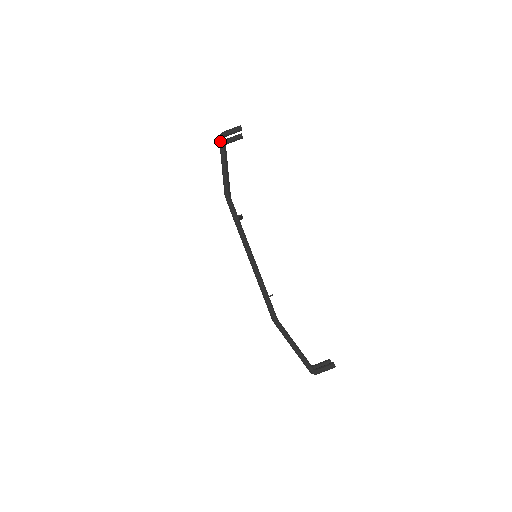
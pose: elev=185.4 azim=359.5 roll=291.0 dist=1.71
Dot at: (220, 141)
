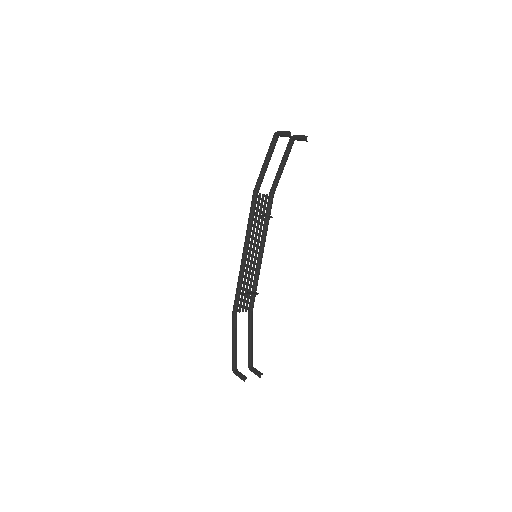
Dot at: (272, 139)
